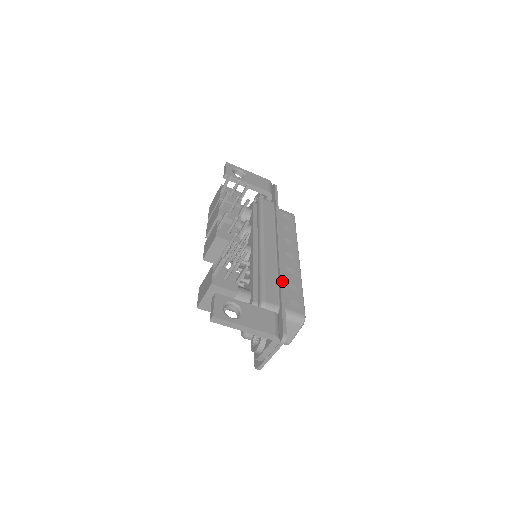
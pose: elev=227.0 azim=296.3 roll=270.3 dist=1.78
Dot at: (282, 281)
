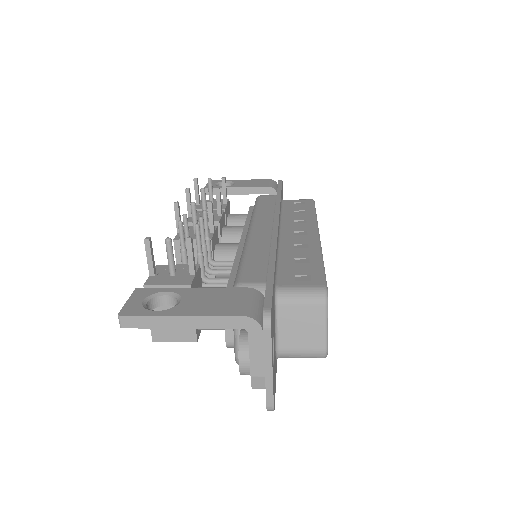
Dot at: (273, 253)
